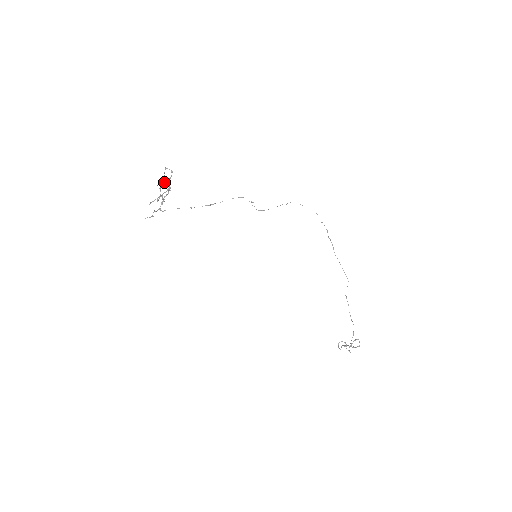
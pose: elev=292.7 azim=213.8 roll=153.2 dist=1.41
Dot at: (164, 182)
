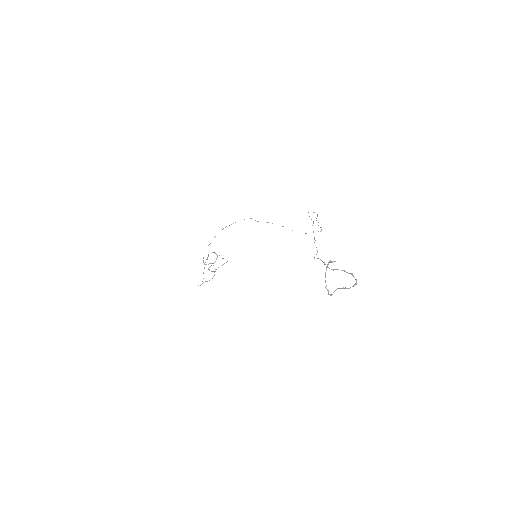
Dot at: occluded
